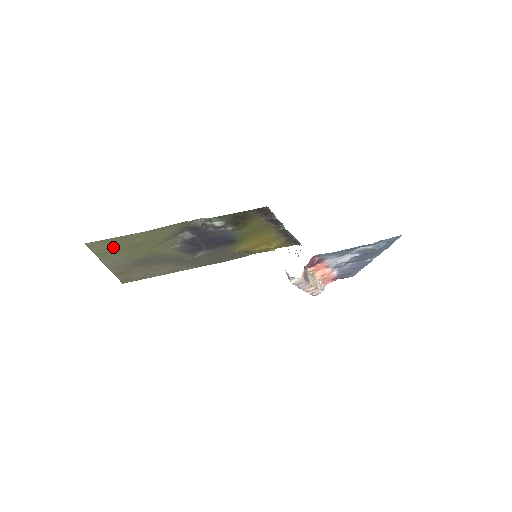
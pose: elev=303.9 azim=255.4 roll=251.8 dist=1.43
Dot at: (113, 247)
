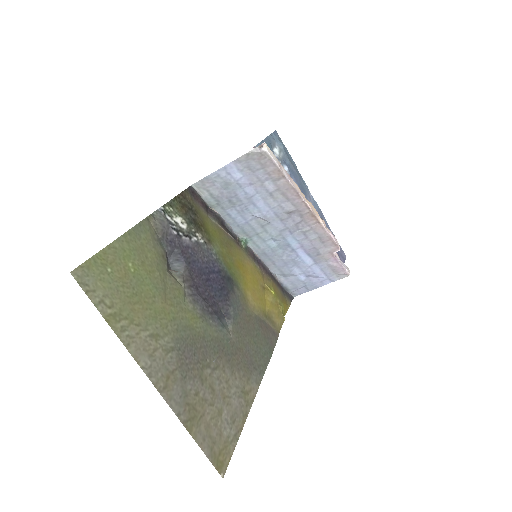
Dot at: (115, 292)
